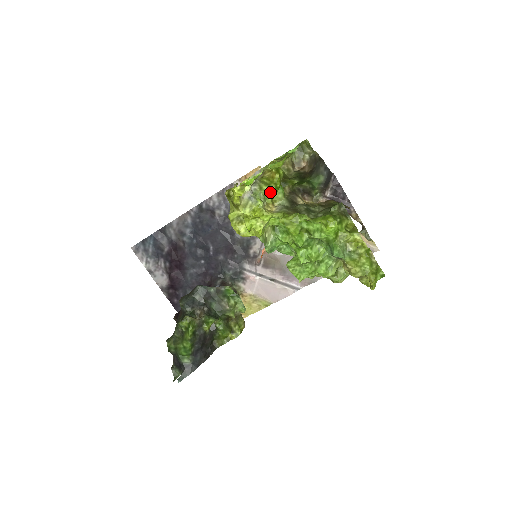
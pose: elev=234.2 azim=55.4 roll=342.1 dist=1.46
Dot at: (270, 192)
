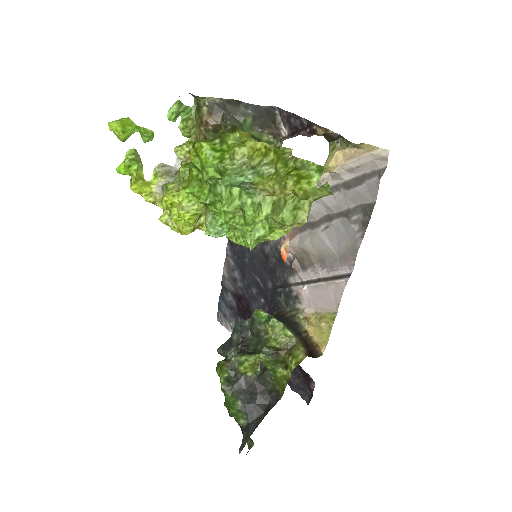
Dot at: (188, 171)
